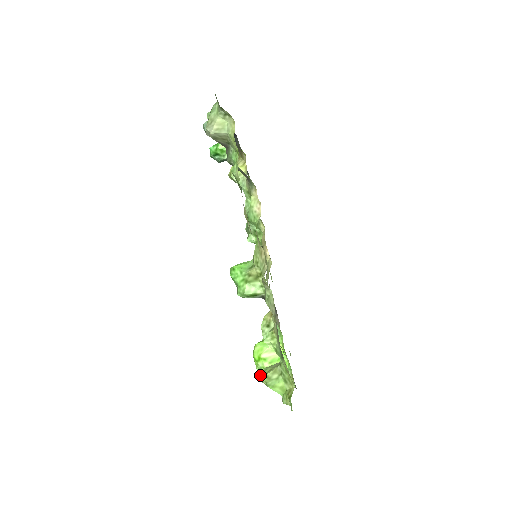
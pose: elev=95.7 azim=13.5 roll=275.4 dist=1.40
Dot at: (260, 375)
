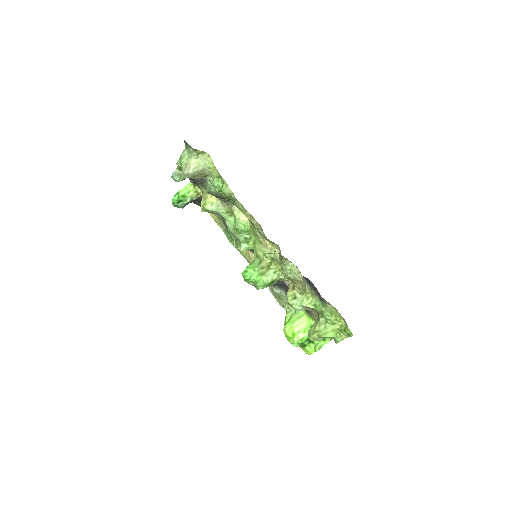
Dot at: (309, 336)
